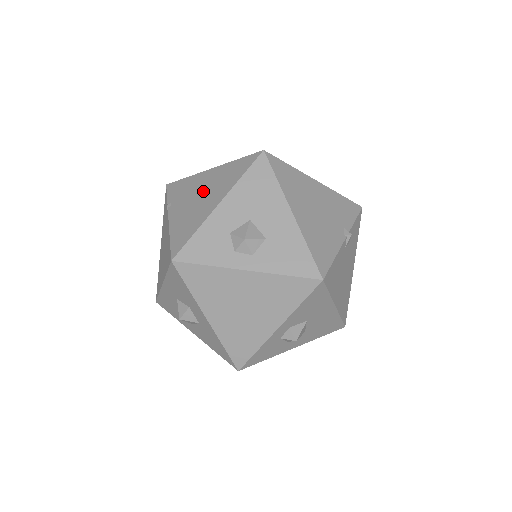
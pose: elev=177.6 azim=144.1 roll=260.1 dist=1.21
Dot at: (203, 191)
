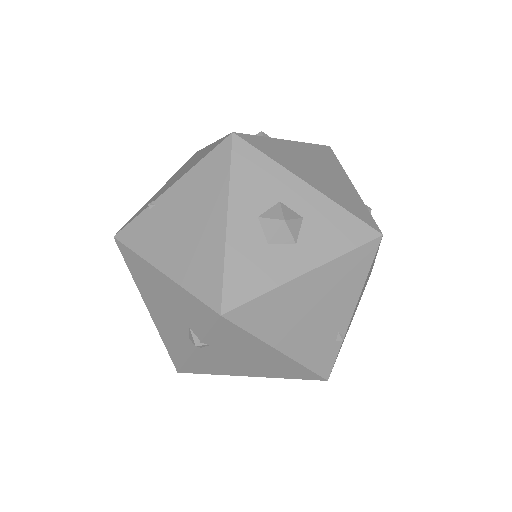
Dot at: (178, 174)
